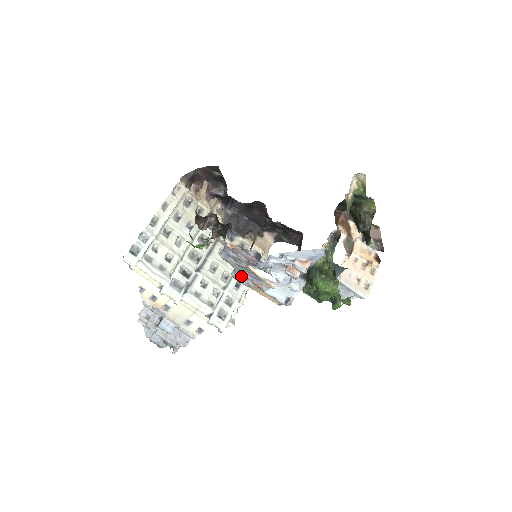
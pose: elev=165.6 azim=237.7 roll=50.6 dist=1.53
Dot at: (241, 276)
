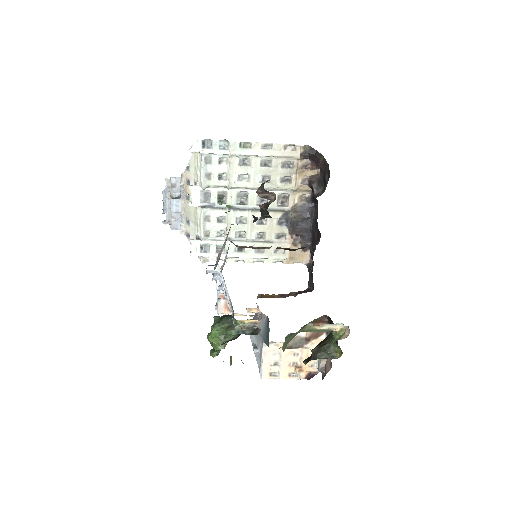
Dot at: occluded
